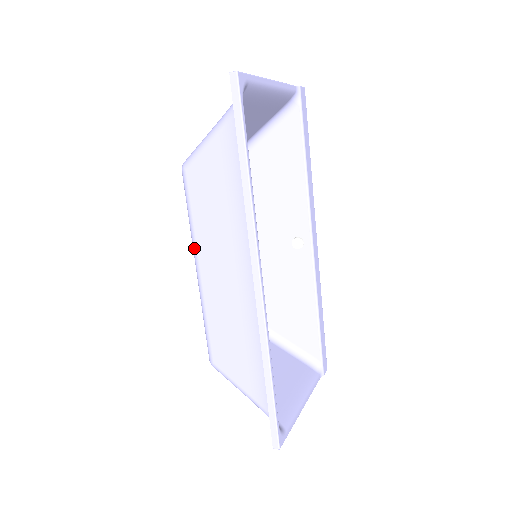
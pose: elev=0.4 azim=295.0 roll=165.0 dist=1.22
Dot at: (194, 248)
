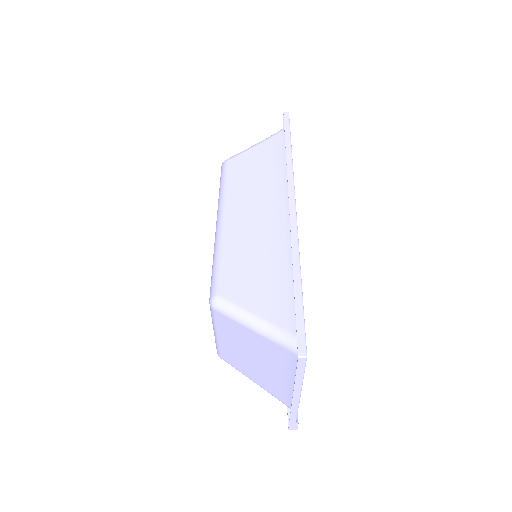
Dot at: (222, 204)
